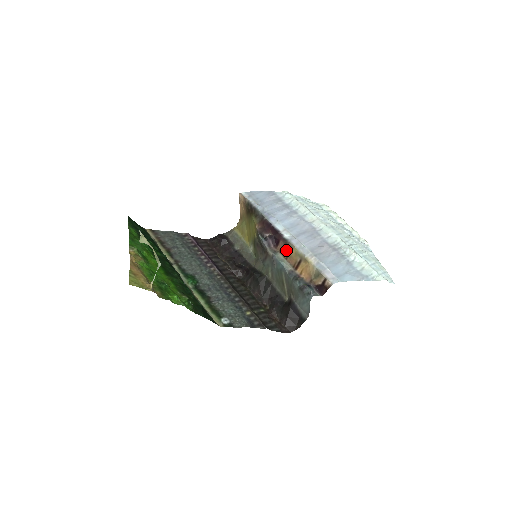
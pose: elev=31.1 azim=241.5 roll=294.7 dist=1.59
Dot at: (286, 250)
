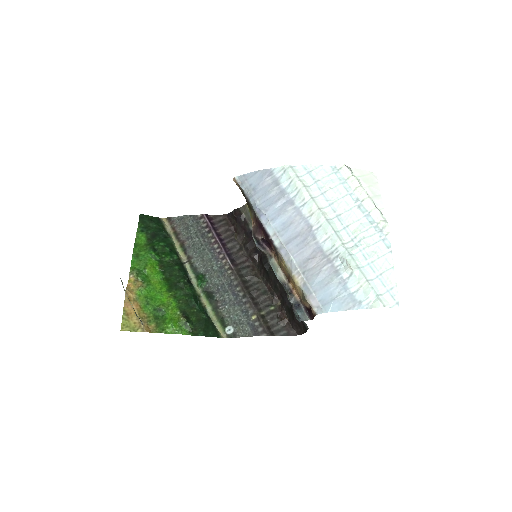
Dot at: (278, 259)
